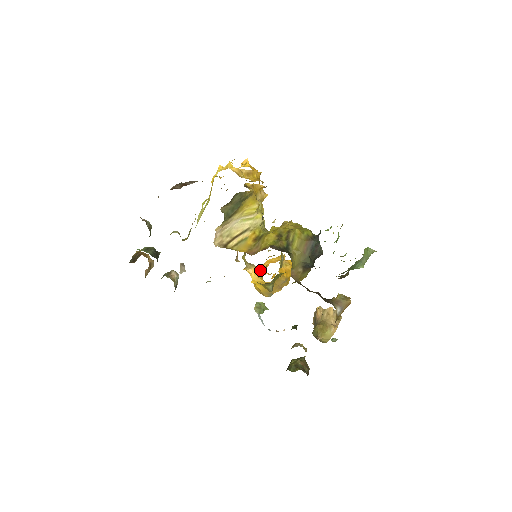
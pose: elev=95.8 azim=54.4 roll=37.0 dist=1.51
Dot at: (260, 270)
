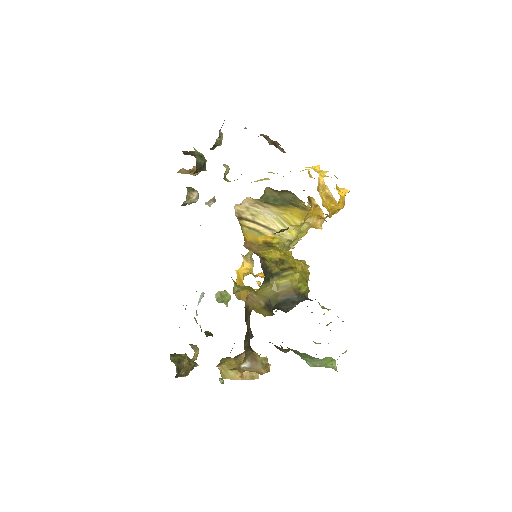
Dot at: (252, 272)
